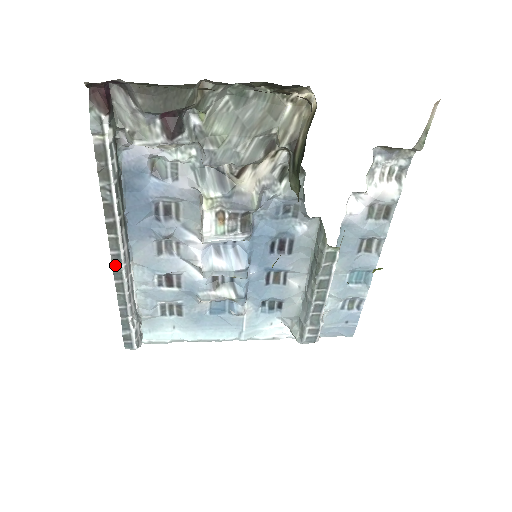
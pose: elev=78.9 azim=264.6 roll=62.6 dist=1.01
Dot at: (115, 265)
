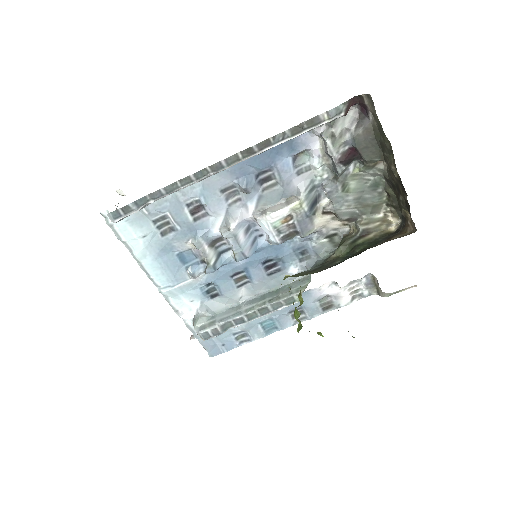
Dot at: (210, 168)
